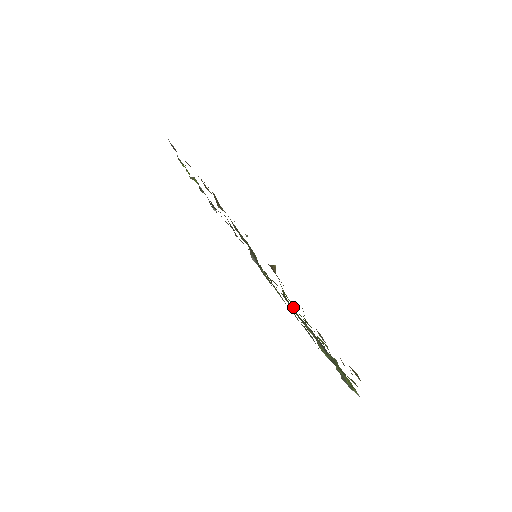
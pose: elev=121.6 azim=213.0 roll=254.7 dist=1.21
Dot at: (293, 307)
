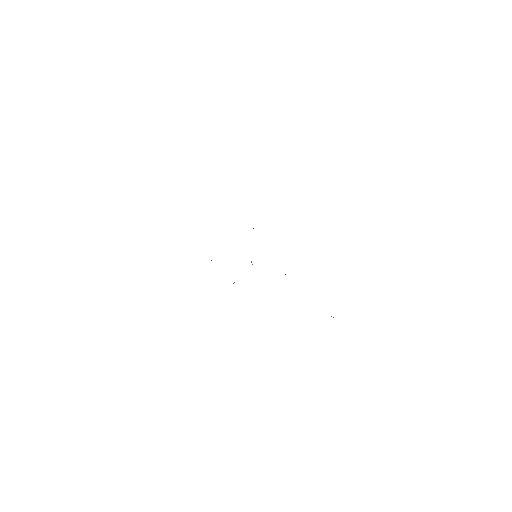
Dot at: occluded
